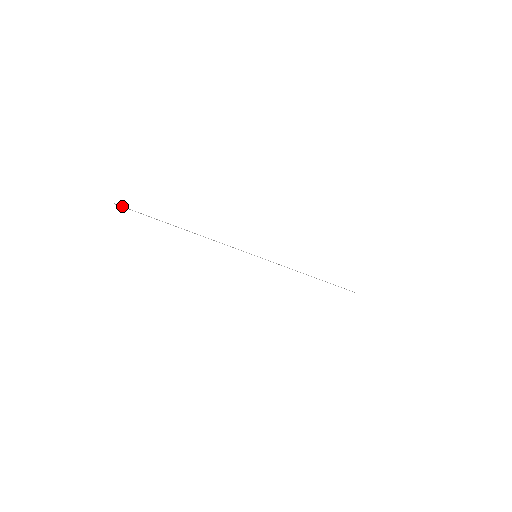
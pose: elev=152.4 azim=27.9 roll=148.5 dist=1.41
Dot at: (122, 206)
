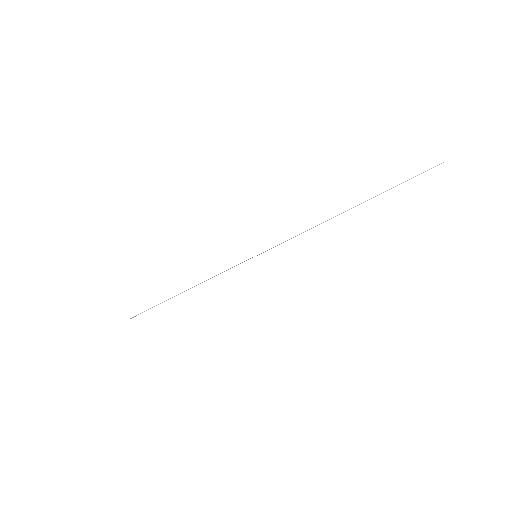
Dot at: (135, 316)
